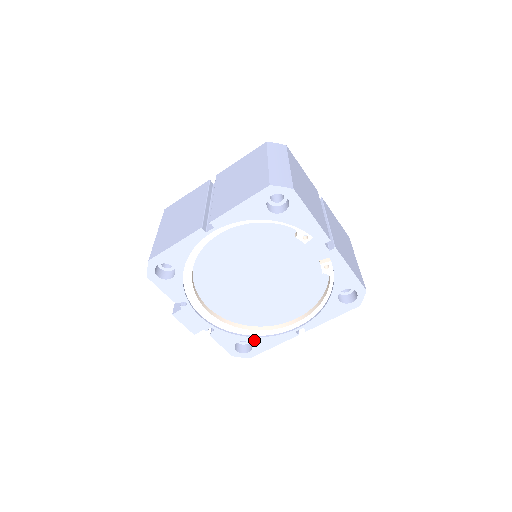
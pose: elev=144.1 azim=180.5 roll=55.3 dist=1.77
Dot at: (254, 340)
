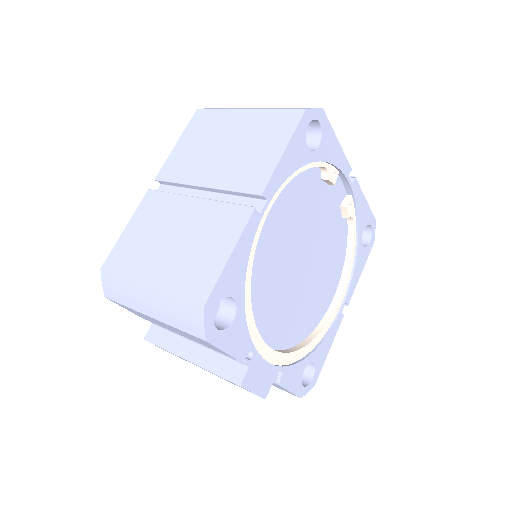
Dot at: (315, 355)
